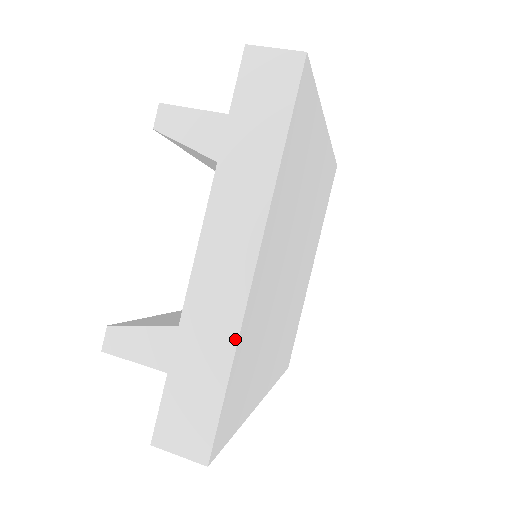
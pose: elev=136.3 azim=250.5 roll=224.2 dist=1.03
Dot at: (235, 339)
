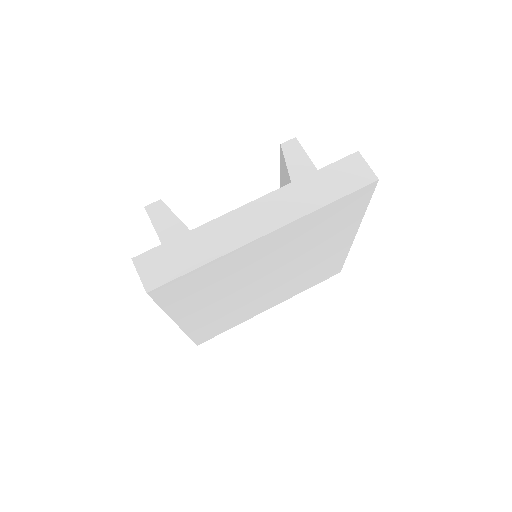
Dot at: (221, 254)
